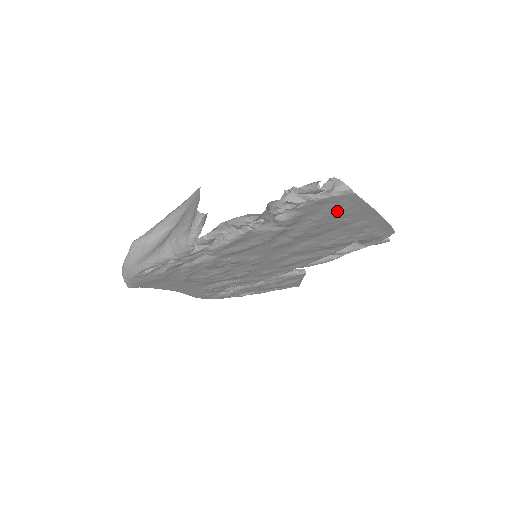
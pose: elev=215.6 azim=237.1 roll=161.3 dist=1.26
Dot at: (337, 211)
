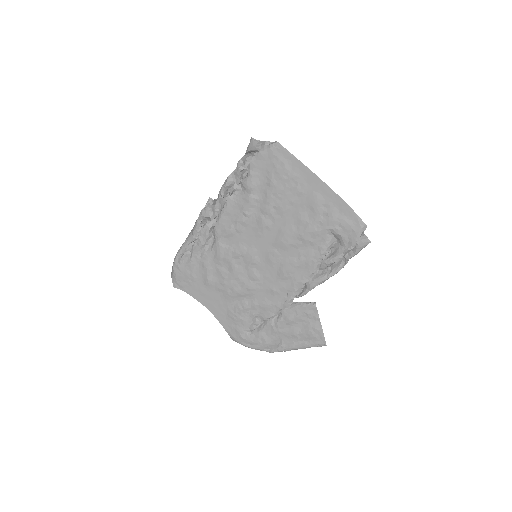
Dot at: (280, 170)
